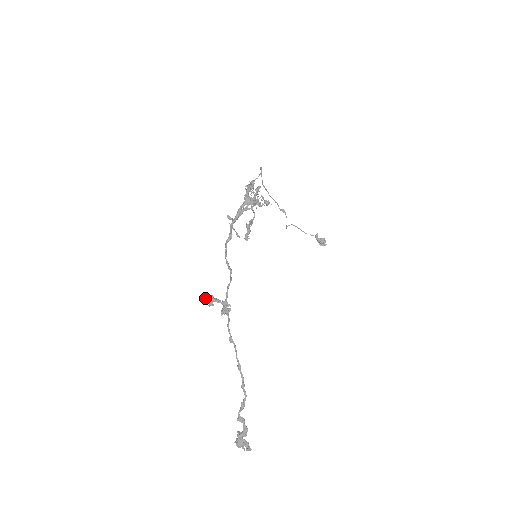
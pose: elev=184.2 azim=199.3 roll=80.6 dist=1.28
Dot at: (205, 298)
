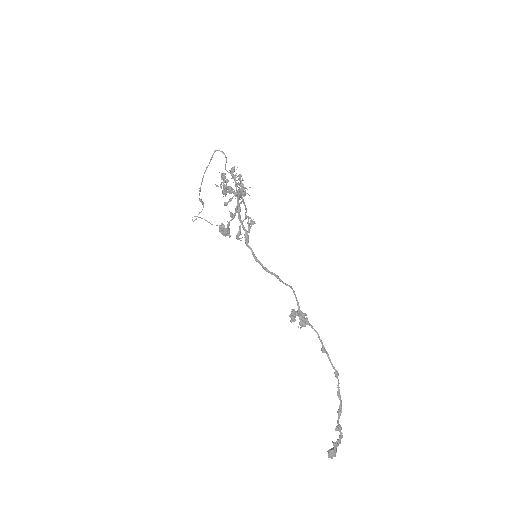
Dot at: (292, 314)
